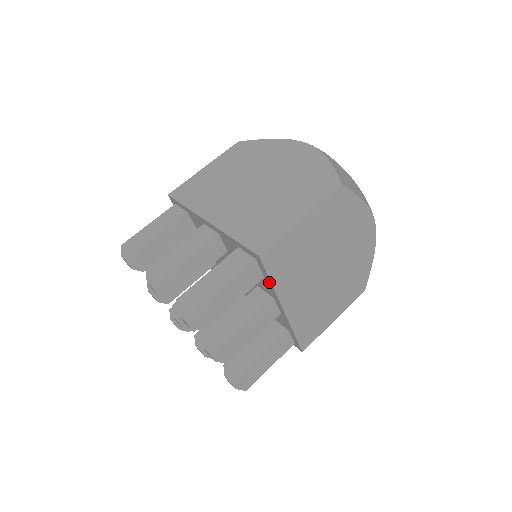
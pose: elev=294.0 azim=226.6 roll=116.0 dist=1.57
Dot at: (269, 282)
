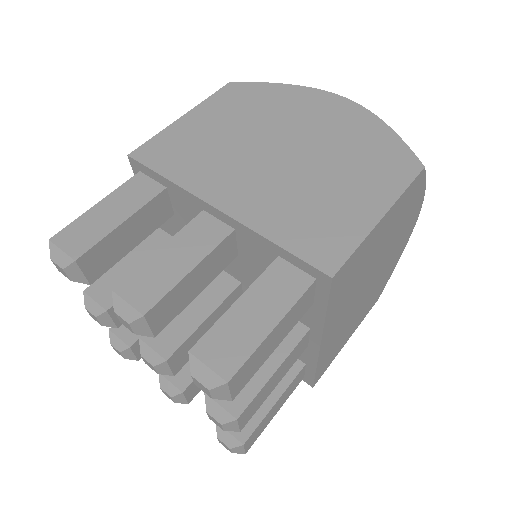
Dot at: (321, 311)
